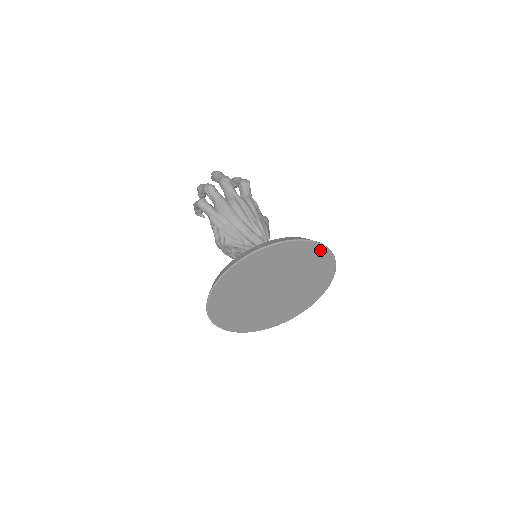
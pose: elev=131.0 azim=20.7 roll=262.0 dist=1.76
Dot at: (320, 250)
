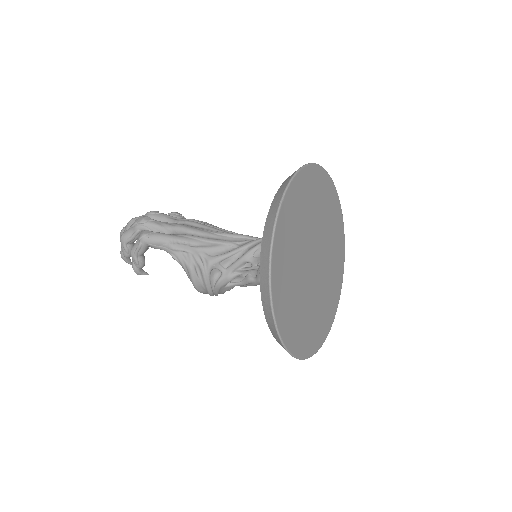
Dot at: (331, 187)
